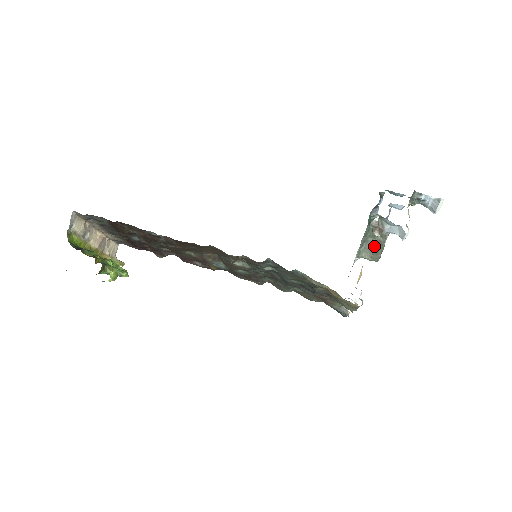
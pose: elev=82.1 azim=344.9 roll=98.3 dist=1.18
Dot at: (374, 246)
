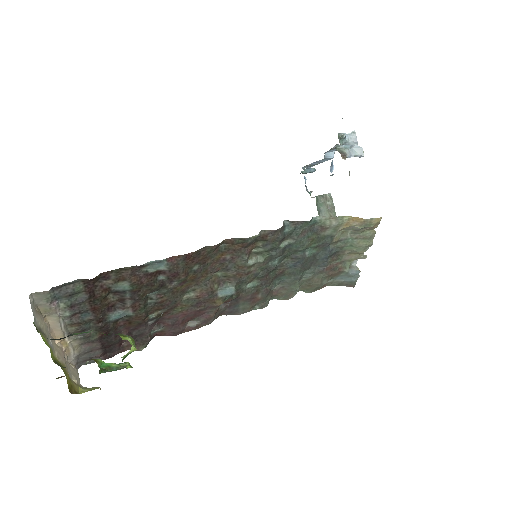
Dot at: (328, 213)
